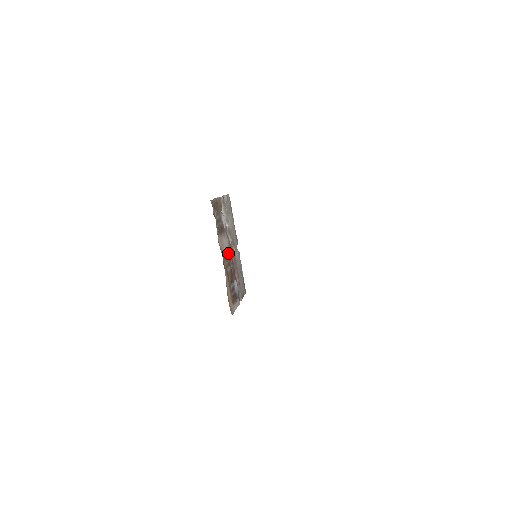
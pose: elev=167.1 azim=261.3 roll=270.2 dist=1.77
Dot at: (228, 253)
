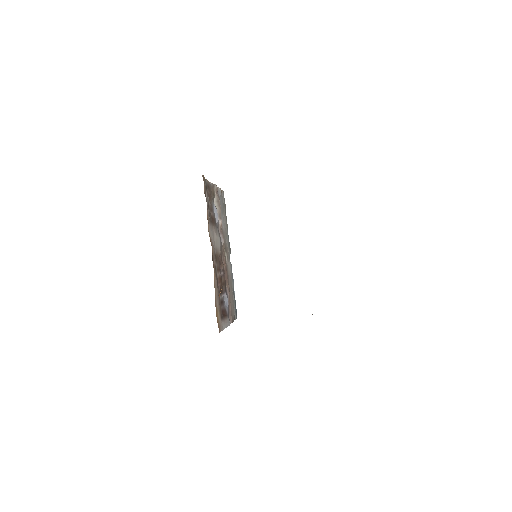
Dot at: (219, 255)
